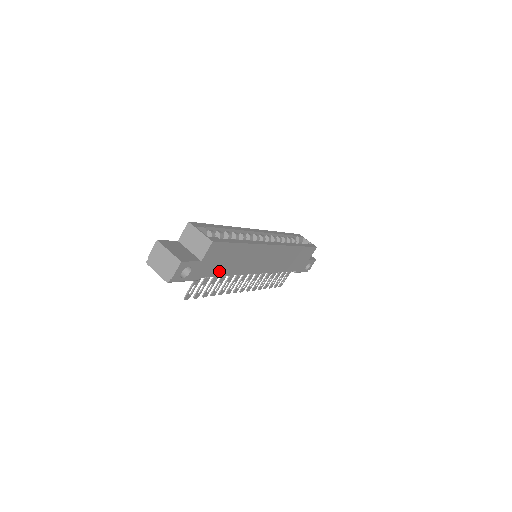
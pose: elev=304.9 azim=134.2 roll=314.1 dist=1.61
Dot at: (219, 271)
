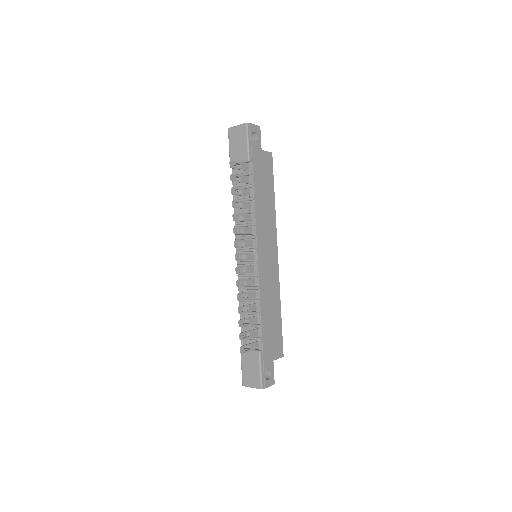
Dot at: (257, 182)
